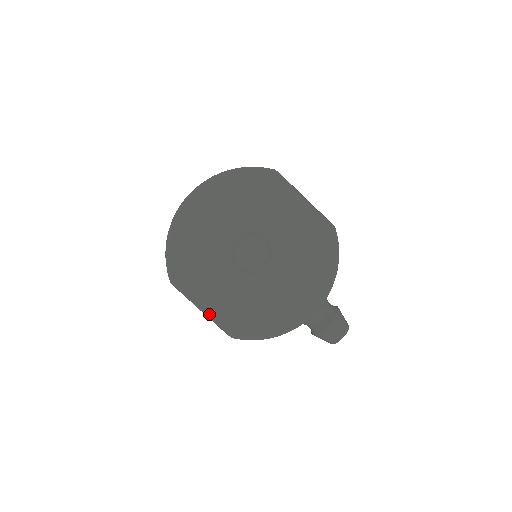
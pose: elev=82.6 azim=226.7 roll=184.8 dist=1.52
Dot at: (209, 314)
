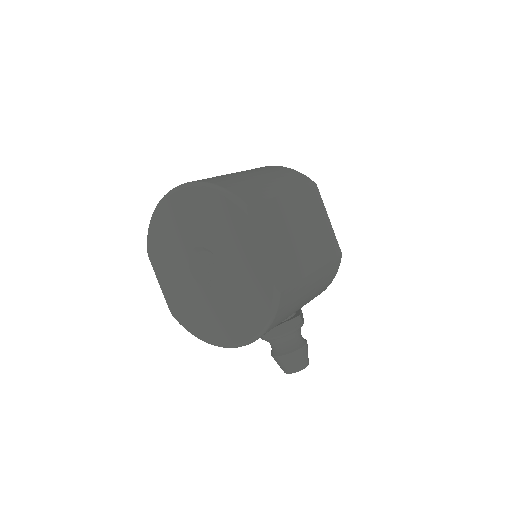
Dot at: (163, 290)
